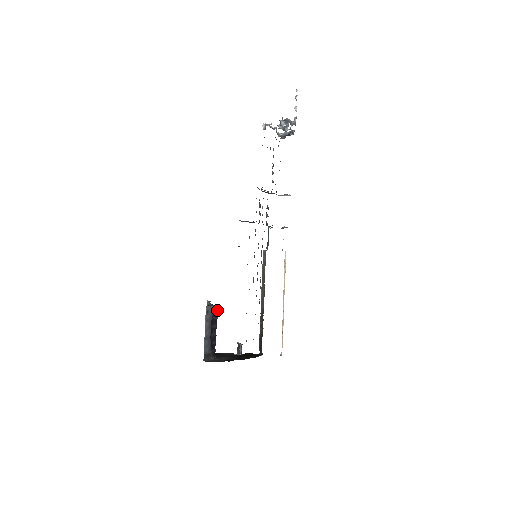
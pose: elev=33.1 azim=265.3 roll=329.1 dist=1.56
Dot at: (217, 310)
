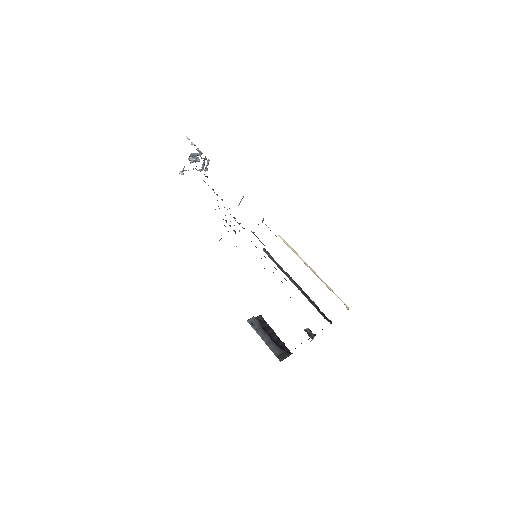
Dot at: (263, 319)
